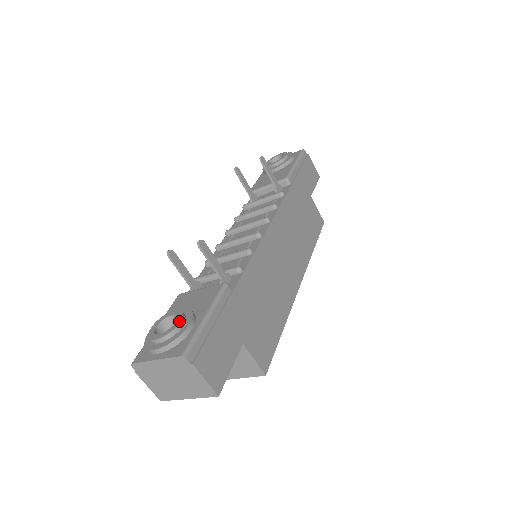
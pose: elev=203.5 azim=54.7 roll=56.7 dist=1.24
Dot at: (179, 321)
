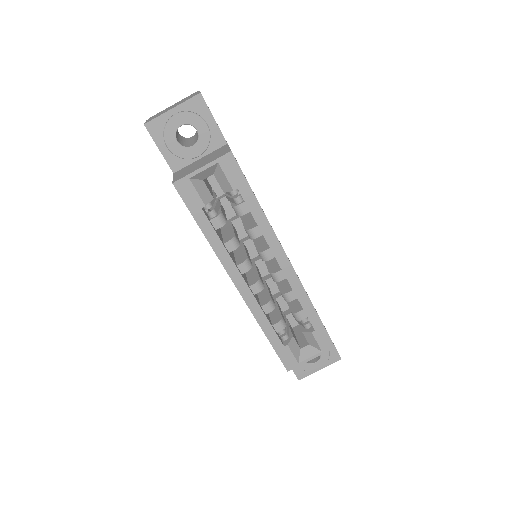
Dot at: occluded
